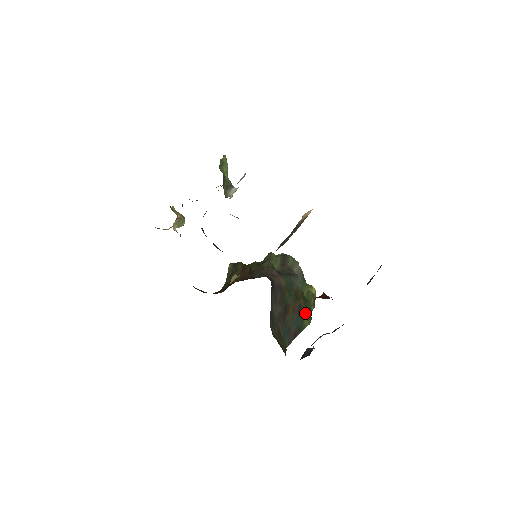
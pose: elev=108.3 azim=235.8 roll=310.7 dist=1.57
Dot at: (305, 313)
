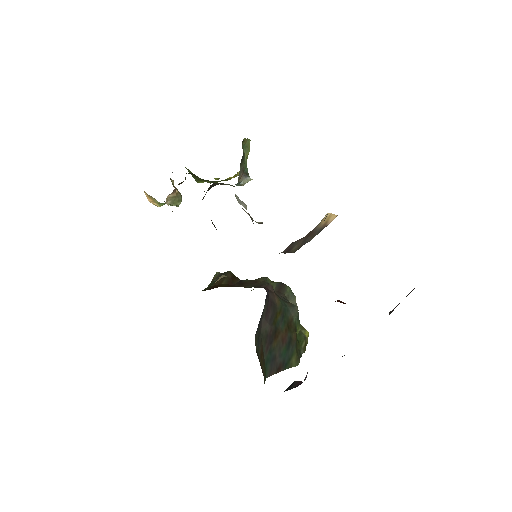
Dot at: (295, 350)
